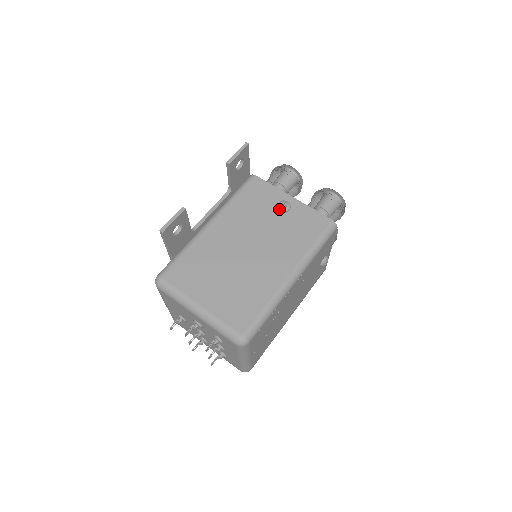
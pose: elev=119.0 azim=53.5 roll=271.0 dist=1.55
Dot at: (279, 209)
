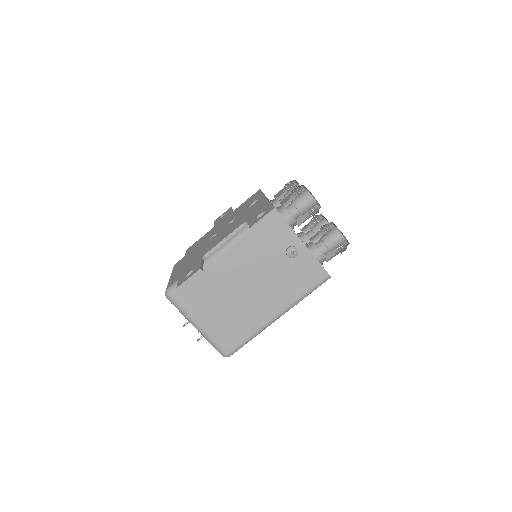
Dot at: (287, 255)
